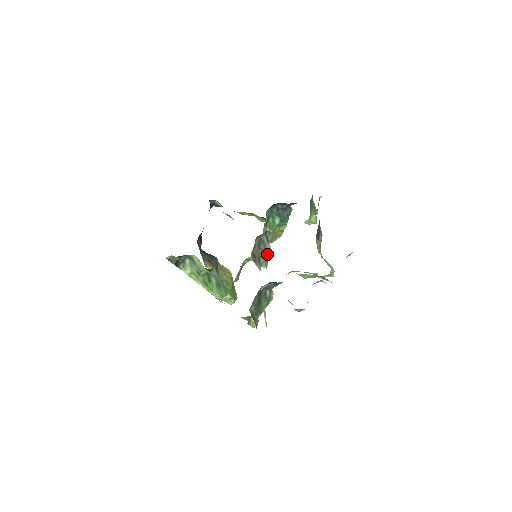
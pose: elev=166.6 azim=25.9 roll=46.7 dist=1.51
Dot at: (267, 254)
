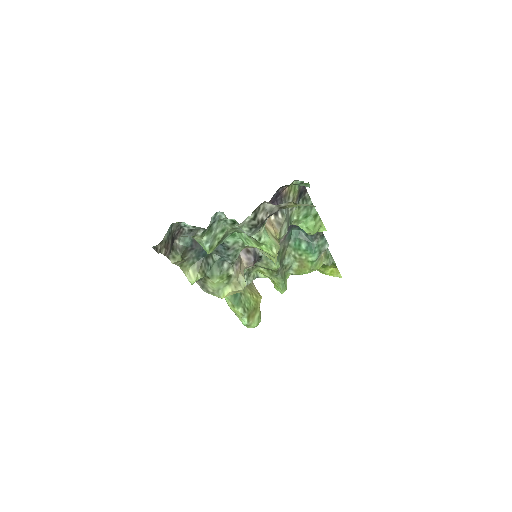
Dot at: (274, 265)
